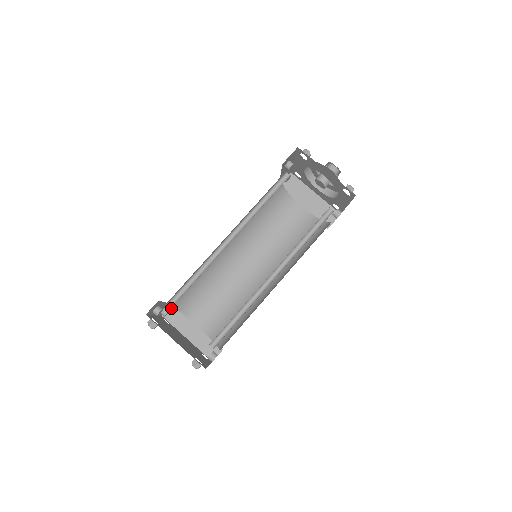
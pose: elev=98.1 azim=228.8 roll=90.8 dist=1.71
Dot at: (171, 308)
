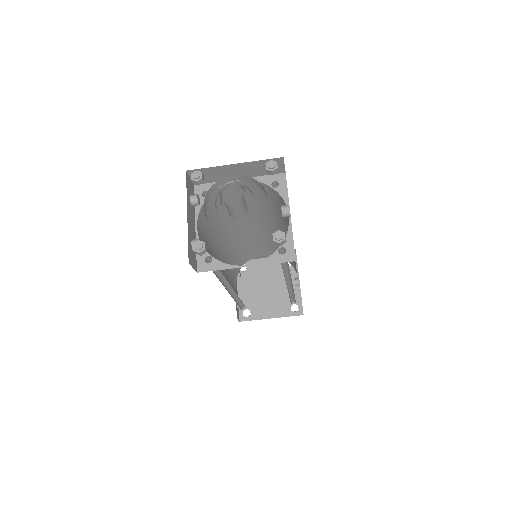
Dot at: occluded
